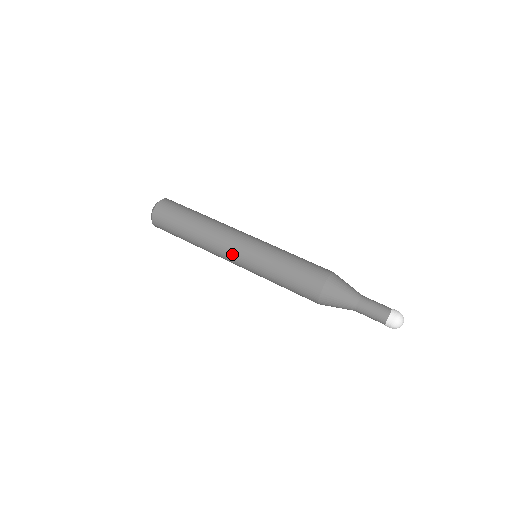
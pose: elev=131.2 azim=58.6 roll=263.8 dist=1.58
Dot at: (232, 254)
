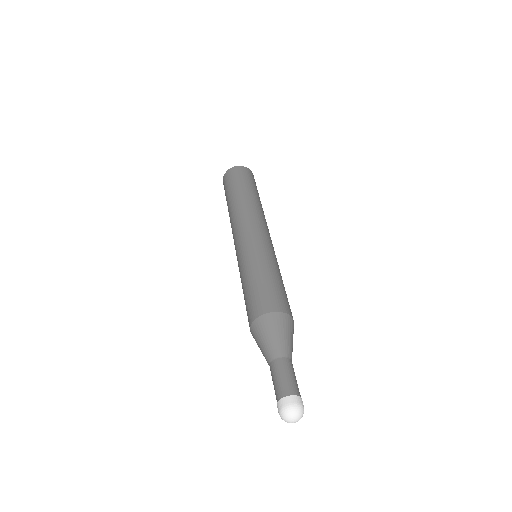
Dot at: (234, 242)
